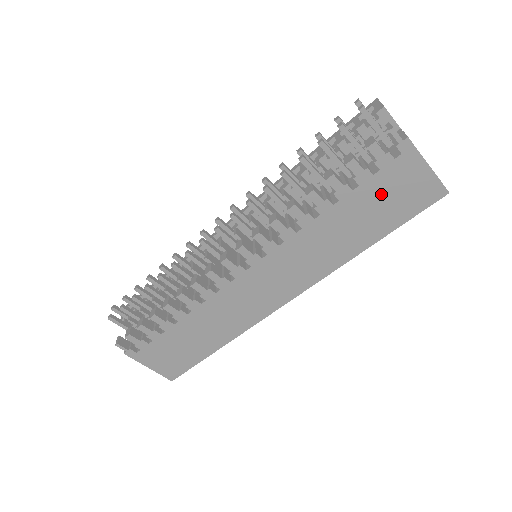
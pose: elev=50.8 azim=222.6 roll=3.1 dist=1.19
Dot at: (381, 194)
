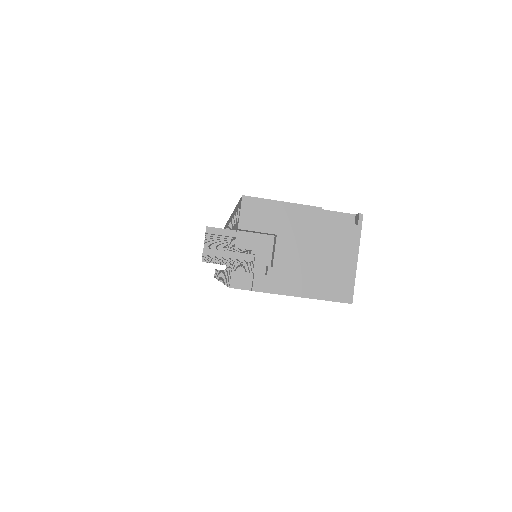
Dot at: occluded
